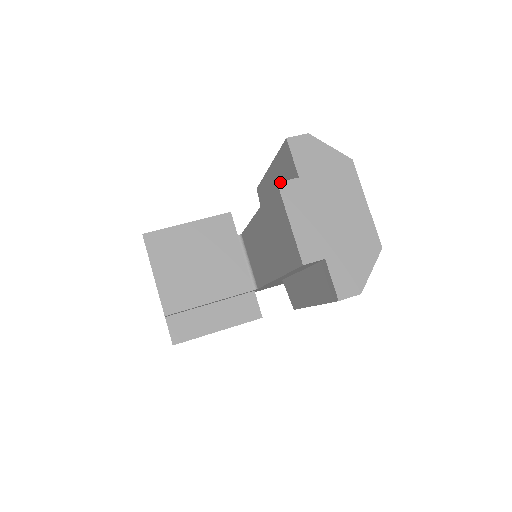
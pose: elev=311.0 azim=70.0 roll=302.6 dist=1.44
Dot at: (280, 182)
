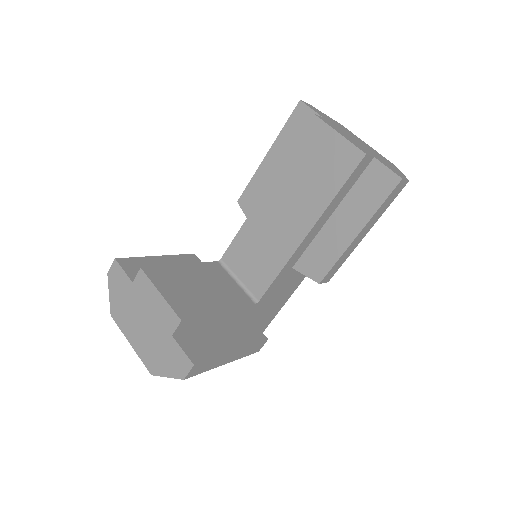
Dot at: (315, 114)
